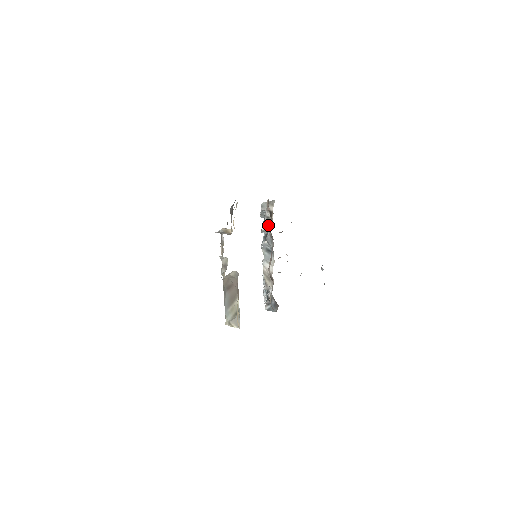
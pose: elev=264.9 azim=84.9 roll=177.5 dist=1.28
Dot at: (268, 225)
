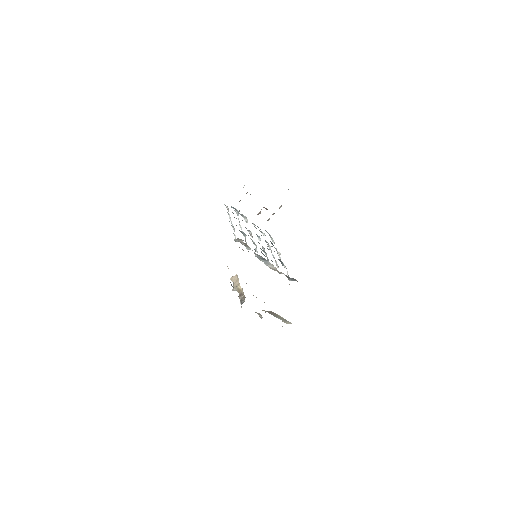
Dot at: (249, 248)
